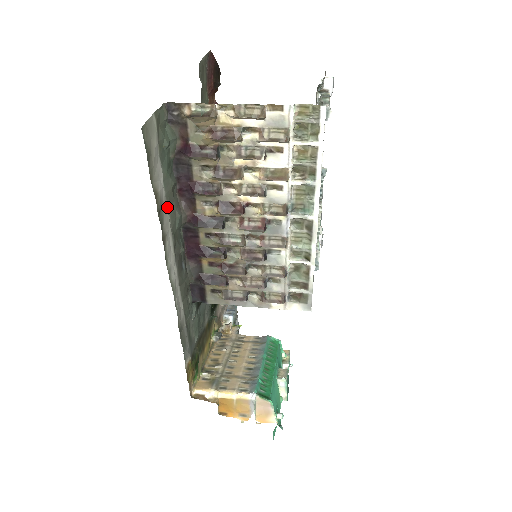
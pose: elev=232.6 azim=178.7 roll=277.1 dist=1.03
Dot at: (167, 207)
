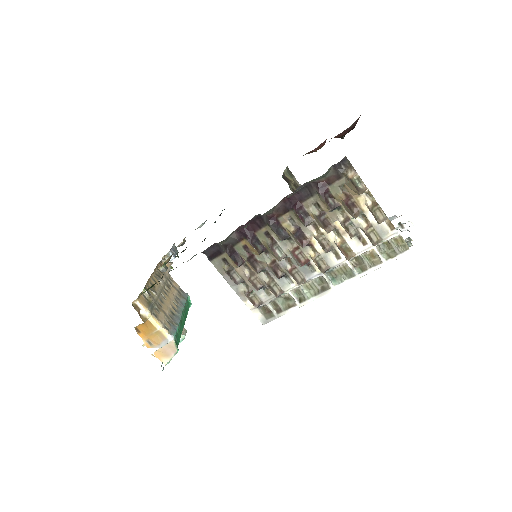
Dot at: occluded
